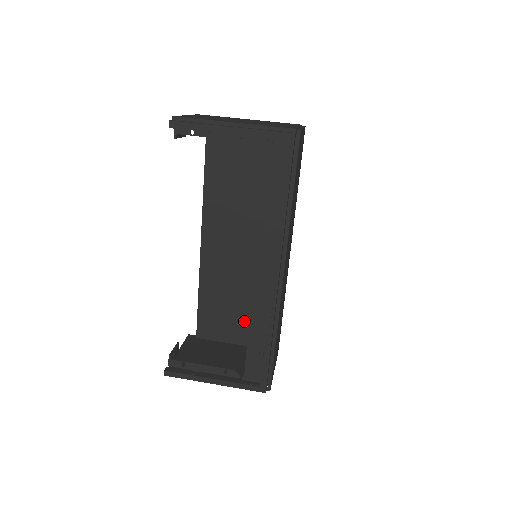
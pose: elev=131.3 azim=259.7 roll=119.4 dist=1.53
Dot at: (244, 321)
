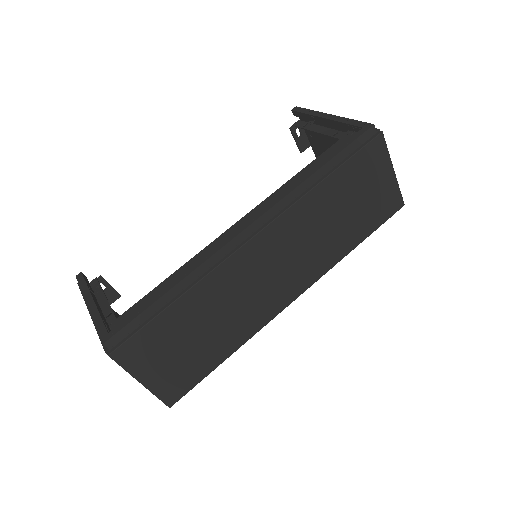
Dot at: occluded
